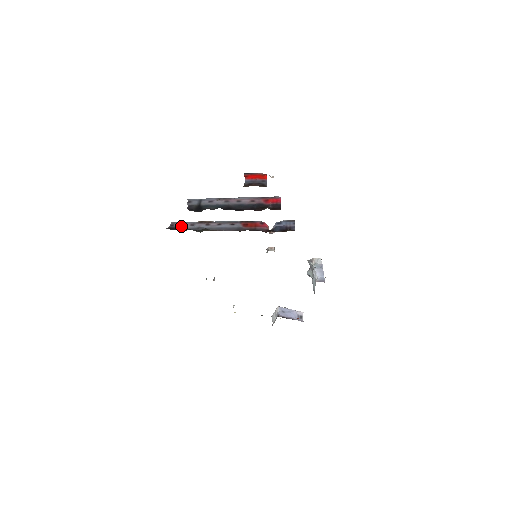
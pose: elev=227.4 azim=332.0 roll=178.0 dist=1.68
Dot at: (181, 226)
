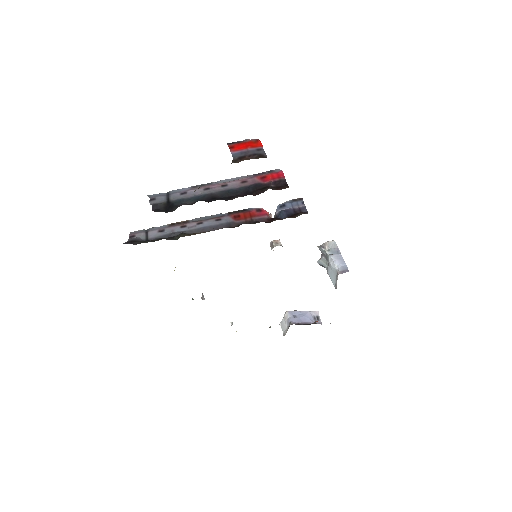
Dot at: (145, 235)
